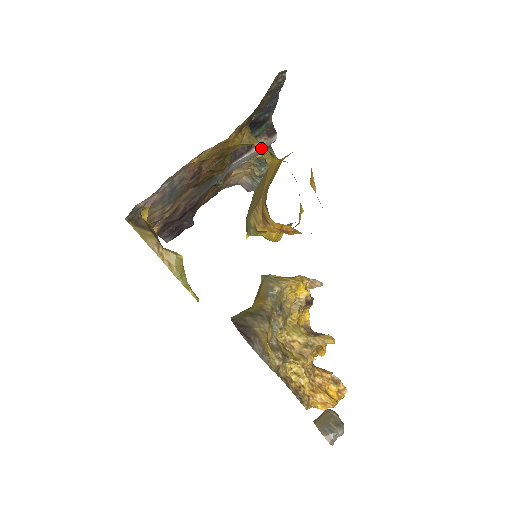
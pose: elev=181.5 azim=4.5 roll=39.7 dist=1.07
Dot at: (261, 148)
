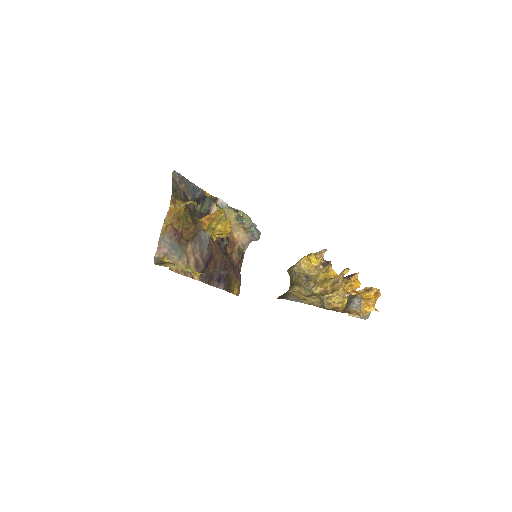
Dot at: (190, 203)
